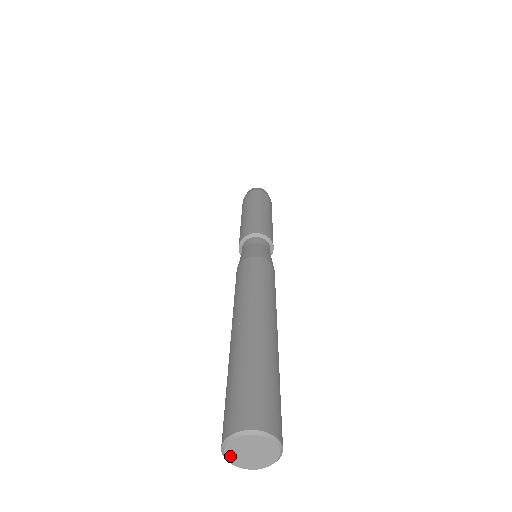
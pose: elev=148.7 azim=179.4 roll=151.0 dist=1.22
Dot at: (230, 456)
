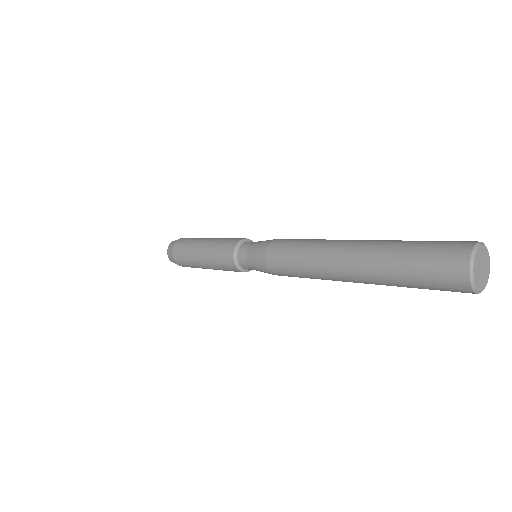
Dot at: (477, 255)
